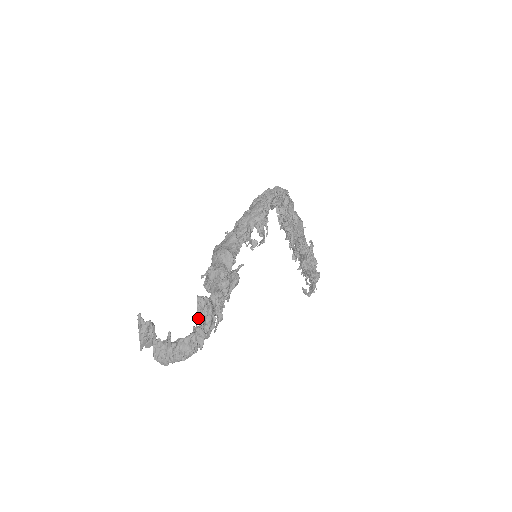
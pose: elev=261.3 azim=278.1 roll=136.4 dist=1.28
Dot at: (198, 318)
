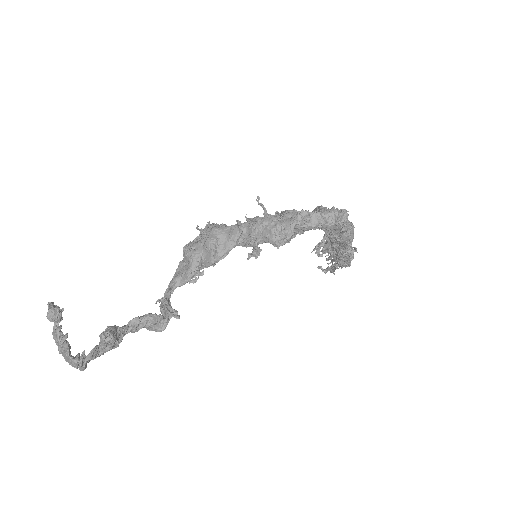
Dot at: occluded
